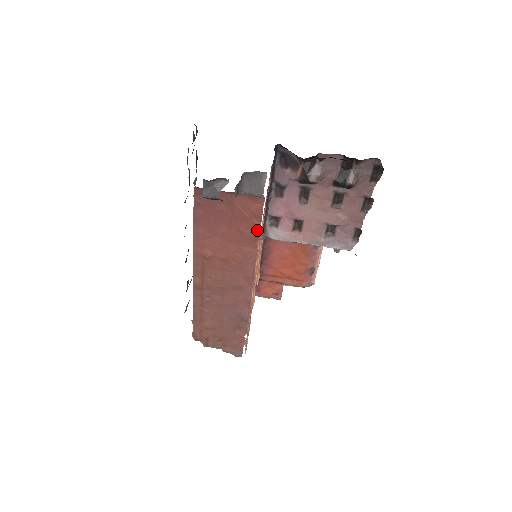
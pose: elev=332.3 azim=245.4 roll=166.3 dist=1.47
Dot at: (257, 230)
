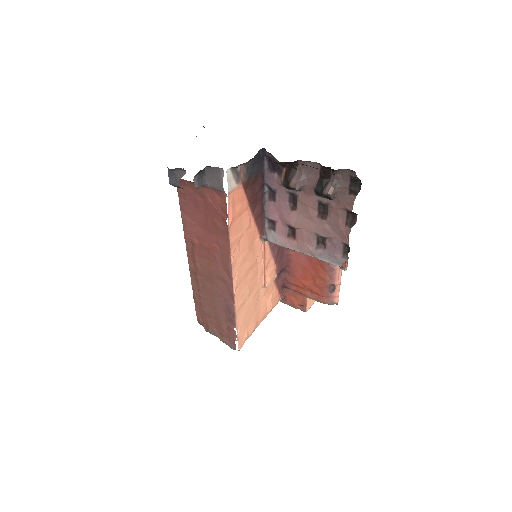
Dot at: (226, 224)
